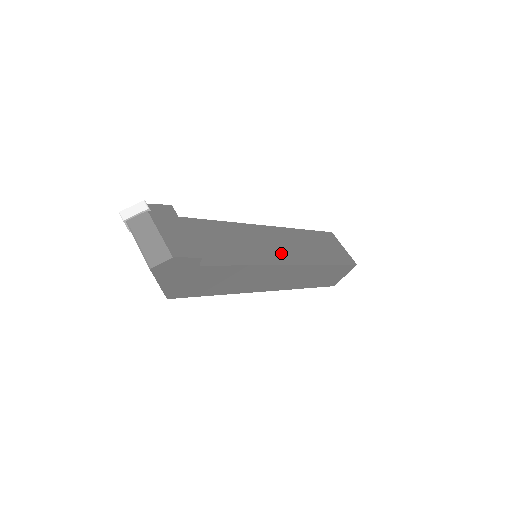
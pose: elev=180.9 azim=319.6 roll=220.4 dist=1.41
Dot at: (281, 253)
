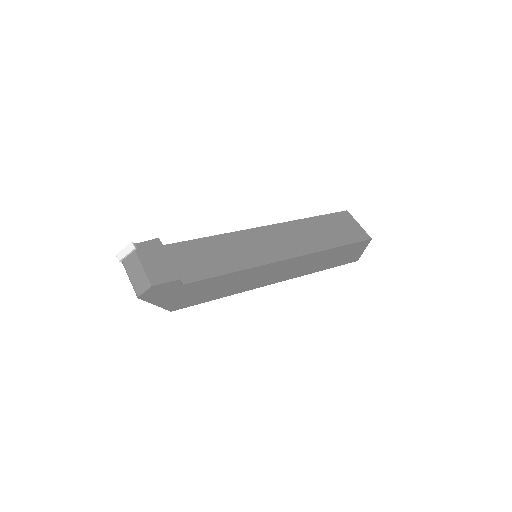
Dot at: (275, 250)
